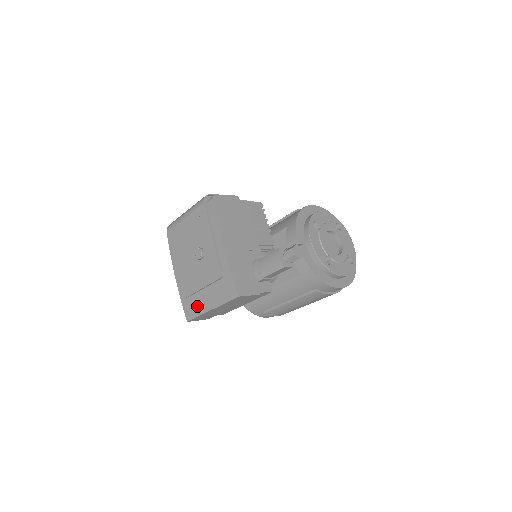
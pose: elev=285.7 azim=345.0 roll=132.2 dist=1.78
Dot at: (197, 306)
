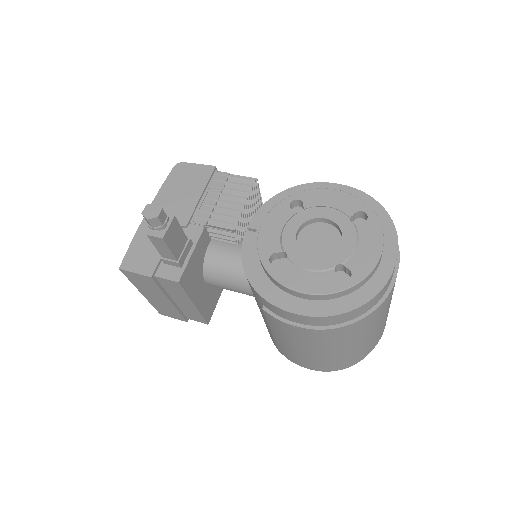
Dot at: occluded
